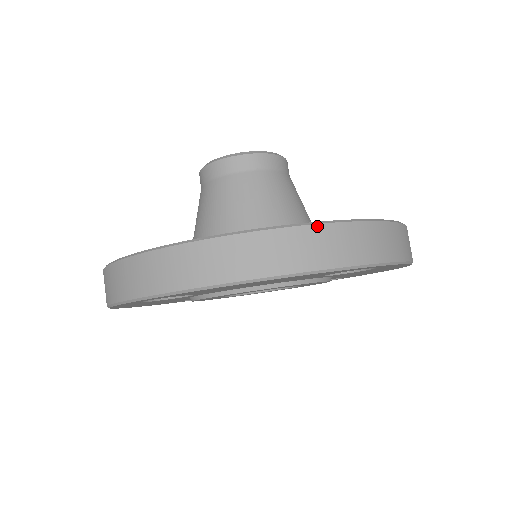
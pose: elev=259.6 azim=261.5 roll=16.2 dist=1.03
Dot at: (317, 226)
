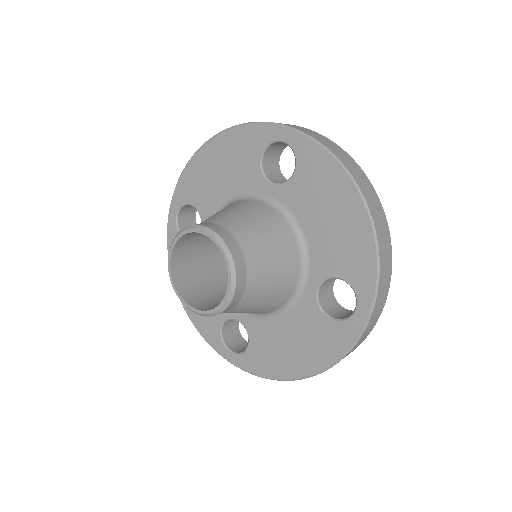
Dot at: occluded
